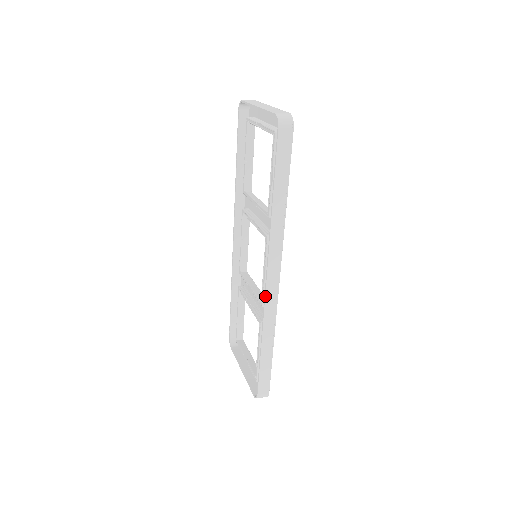
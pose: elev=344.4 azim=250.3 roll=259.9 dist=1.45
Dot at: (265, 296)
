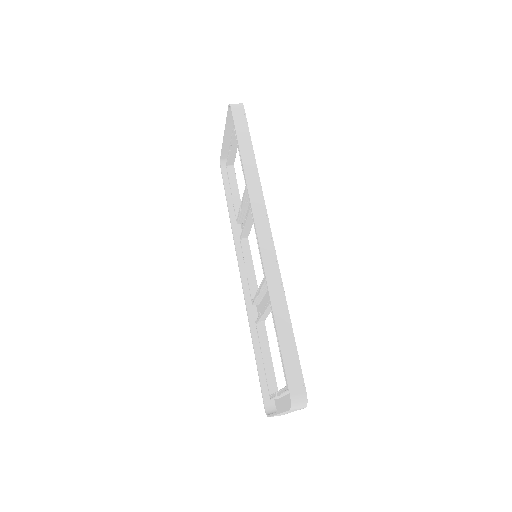
Dot at: (260, 250)
